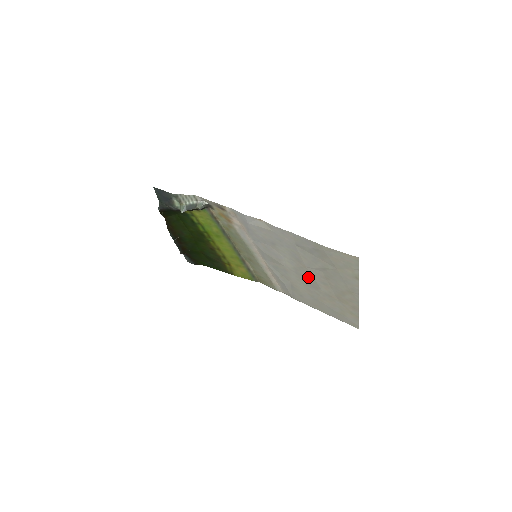
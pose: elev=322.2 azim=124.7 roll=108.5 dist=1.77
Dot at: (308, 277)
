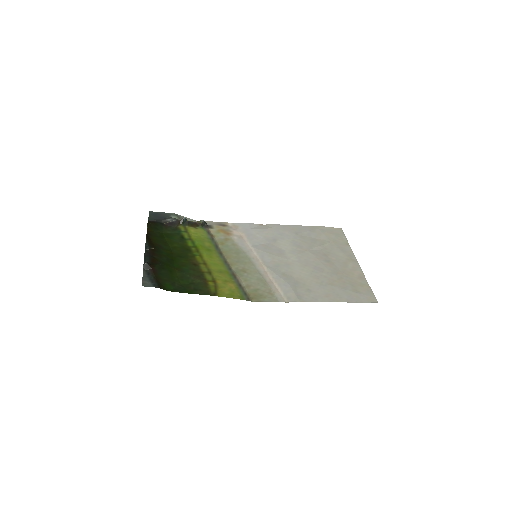
Dot at: (311, 261)
